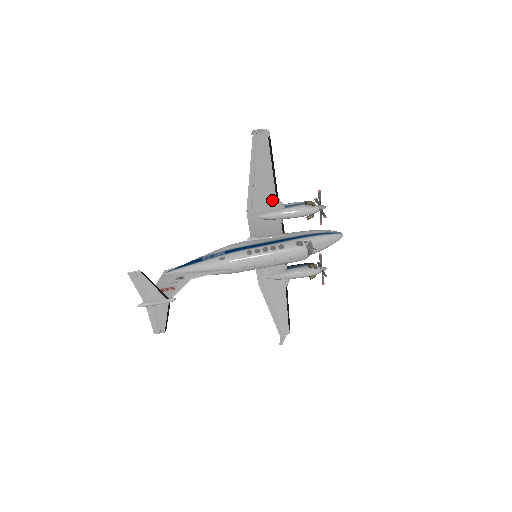
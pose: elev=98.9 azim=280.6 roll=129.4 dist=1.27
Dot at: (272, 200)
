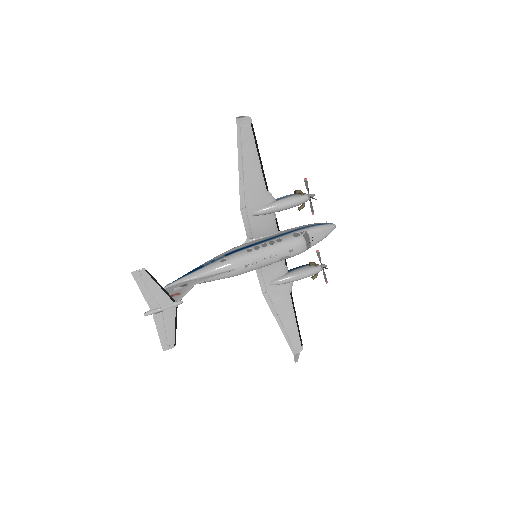
Dot at: (263, 192)
